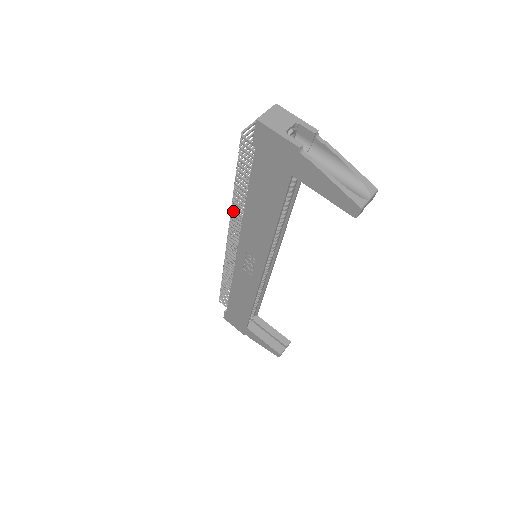
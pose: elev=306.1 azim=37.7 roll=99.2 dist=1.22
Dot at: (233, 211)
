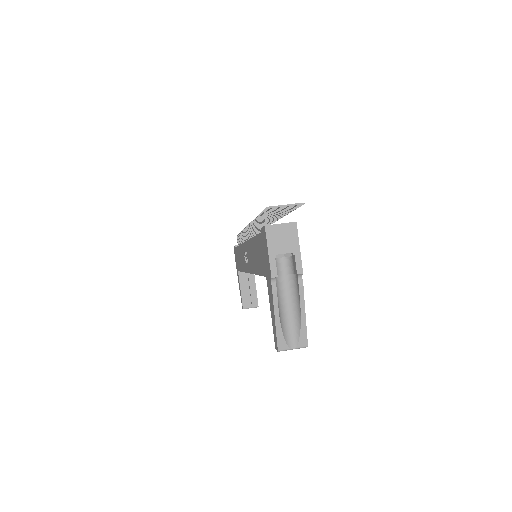
Dot at: (251, 224)
